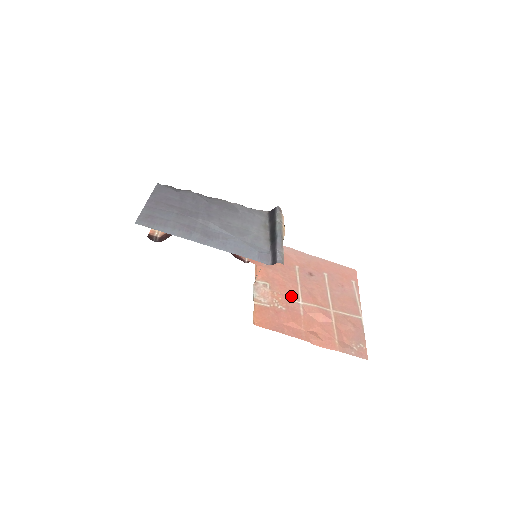
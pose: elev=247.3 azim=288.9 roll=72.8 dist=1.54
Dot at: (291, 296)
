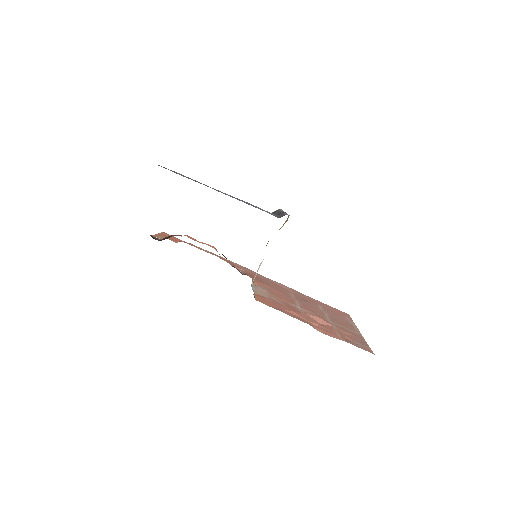
Dot at: (289, 302)
